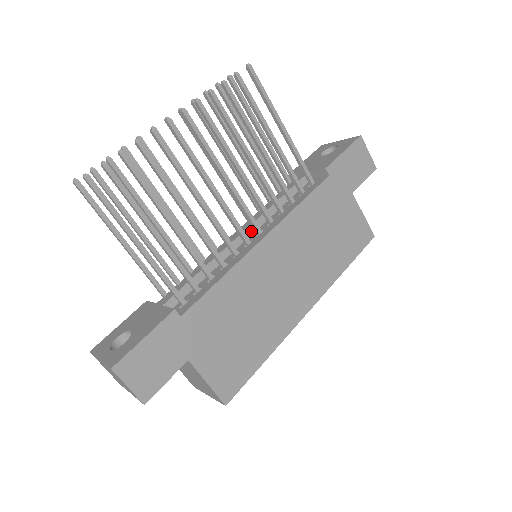
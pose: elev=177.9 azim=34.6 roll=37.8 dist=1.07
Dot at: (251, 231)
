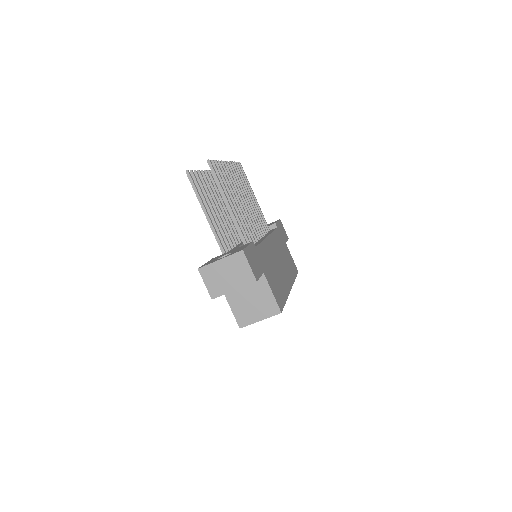
Dot at: occluded
